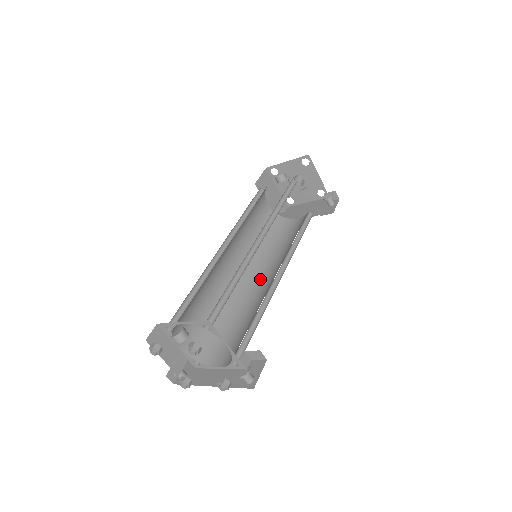
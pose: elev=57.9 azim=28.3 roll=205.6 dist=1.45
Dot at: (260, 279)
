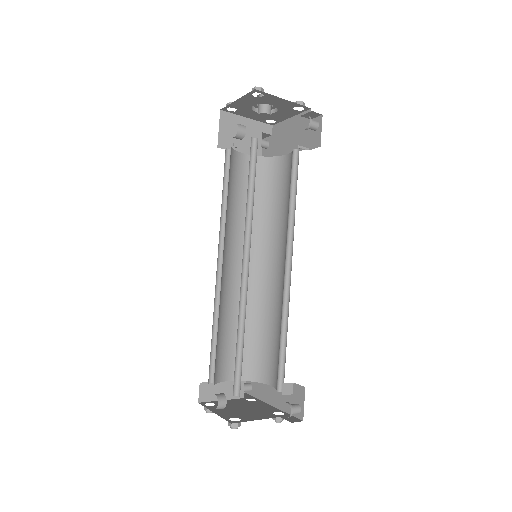
Dot at: (274, 265)
